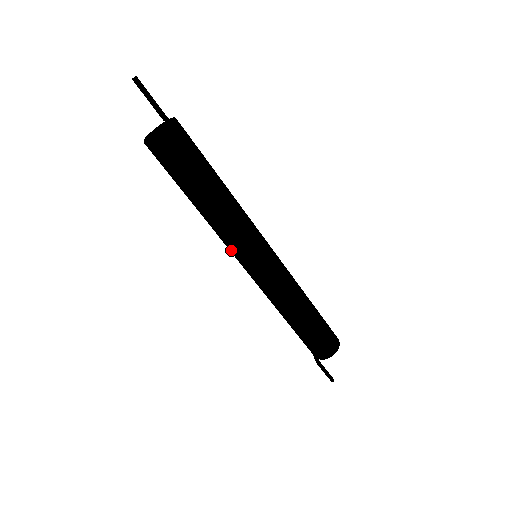
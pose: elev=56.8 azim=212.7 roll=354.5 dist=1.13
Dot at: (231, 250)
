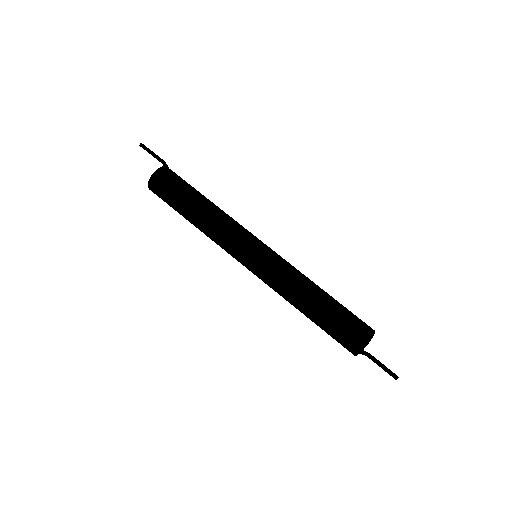
Dot at: (235, 243)
